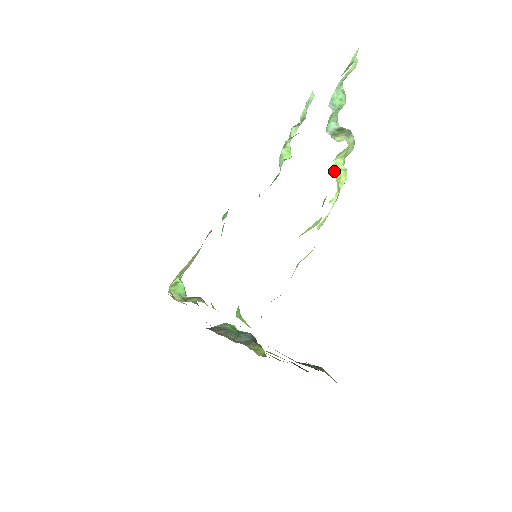
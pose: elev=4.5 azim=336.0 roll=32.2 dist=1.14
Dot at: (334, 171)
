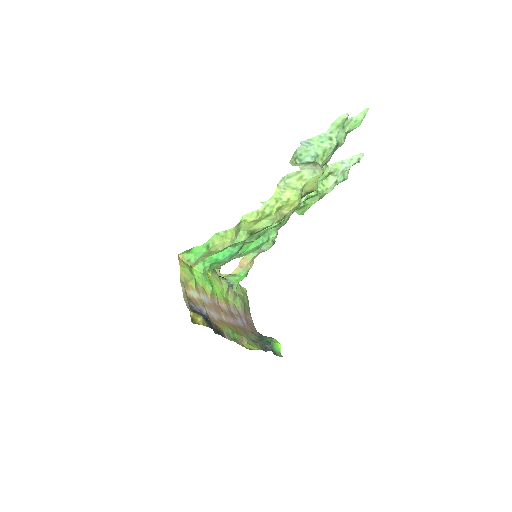
Dot at: (282, 186)
